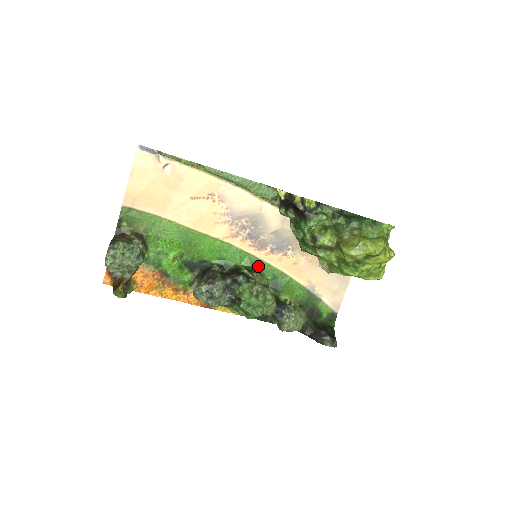
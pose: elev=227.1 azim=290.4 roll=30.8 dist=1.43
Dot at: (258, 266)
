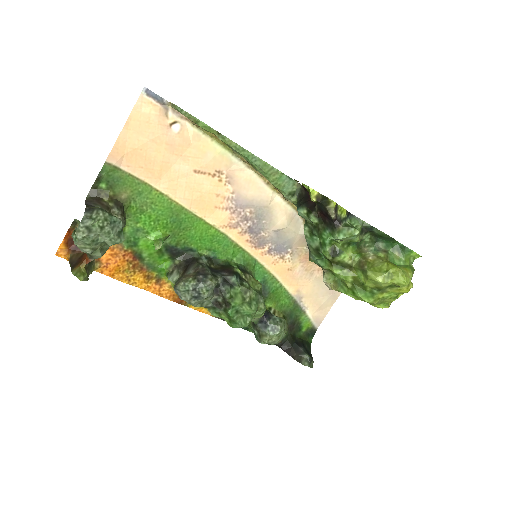
Dot at: (251, 266)
